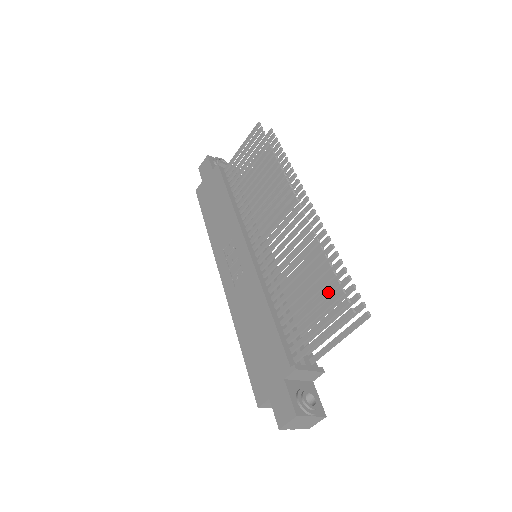
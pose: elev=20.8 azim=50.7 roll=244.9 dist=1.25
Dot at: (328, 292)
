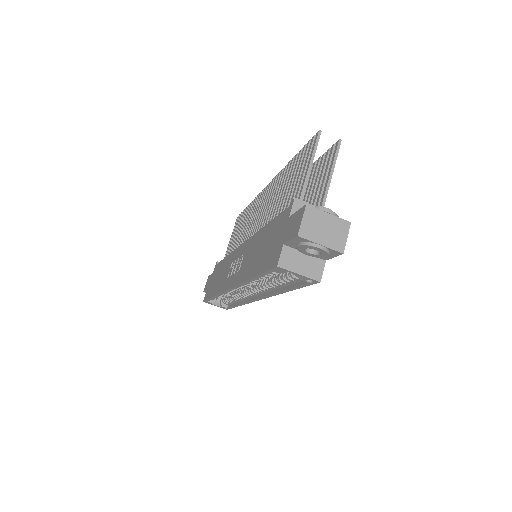
Dot at: (301, 157)
